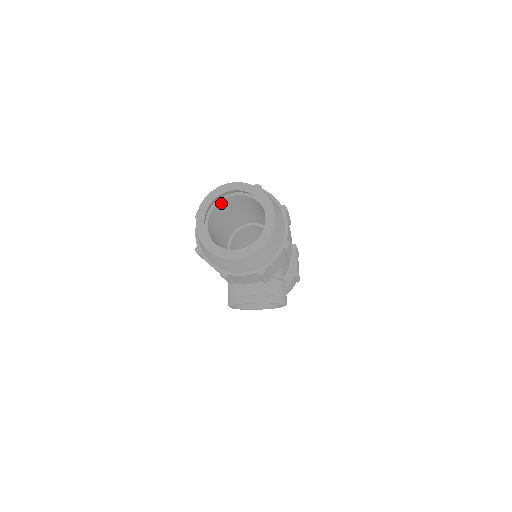
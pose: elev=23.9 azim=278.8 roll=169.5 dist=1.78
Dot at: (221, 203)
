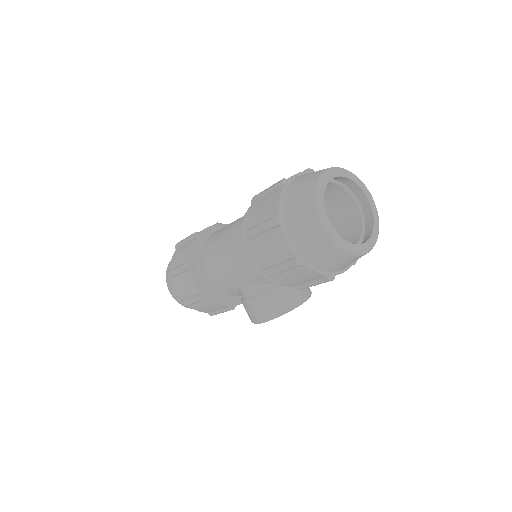
Dot at: occluded
